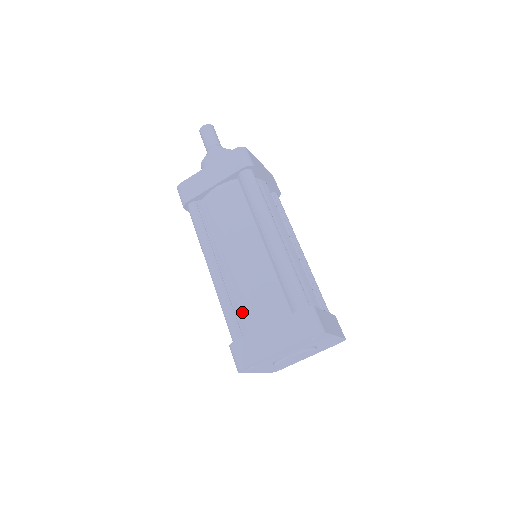
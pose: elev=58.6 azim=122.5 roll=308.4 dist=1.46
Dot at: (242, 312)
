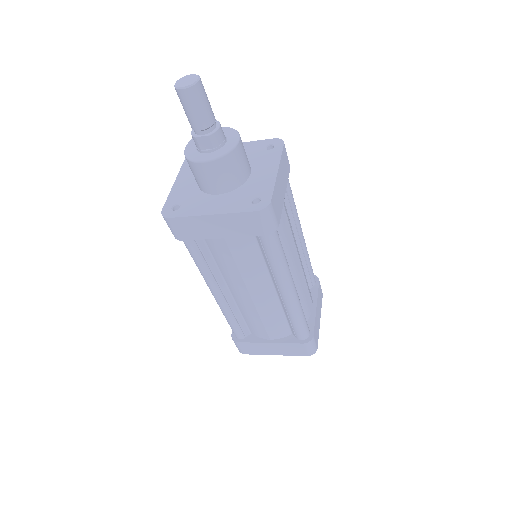
Dot at: (245, 321)
